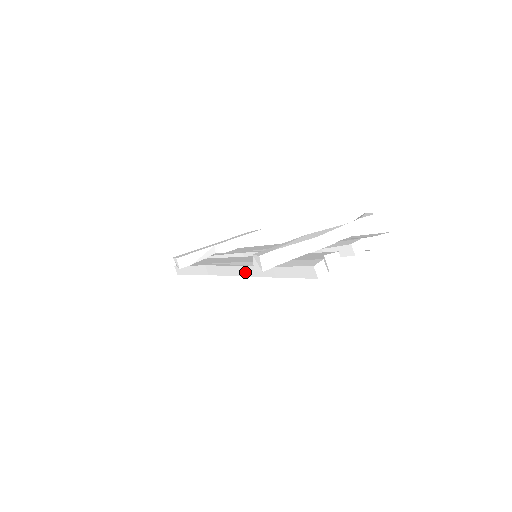
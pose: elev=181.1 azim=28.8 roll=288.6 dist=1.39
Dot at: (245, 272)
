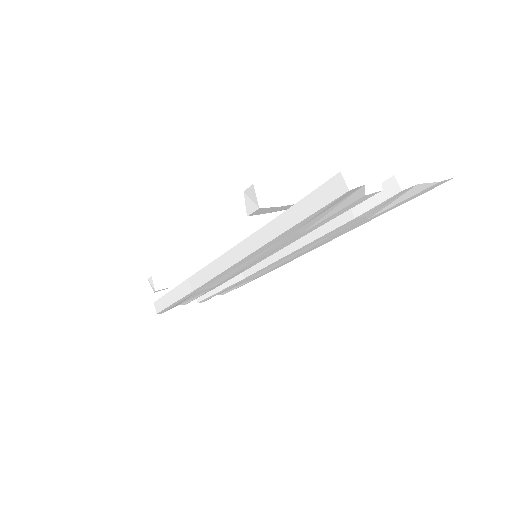
Dot at: (238, 254)
